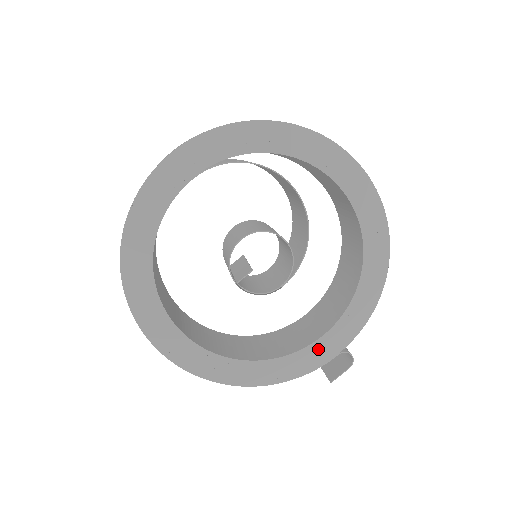
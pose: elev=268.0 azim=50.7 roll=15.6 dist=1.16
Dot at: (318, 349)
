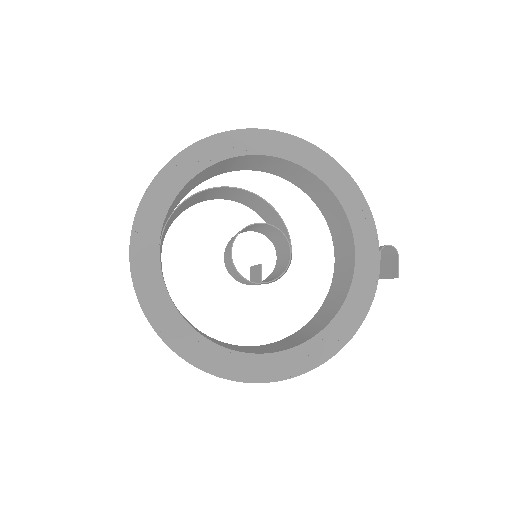
Dot at: (363, 266)
